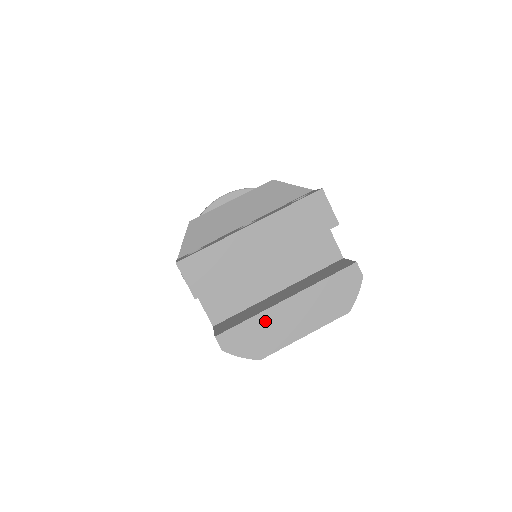
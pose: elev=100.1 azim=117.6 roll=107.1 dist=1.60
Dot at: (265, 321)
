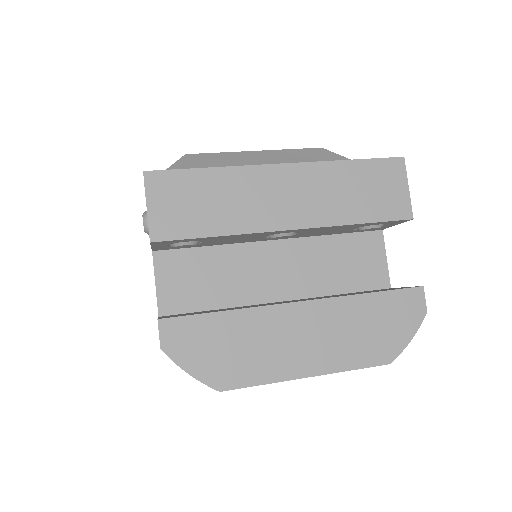
Dot at: (252, 325)
